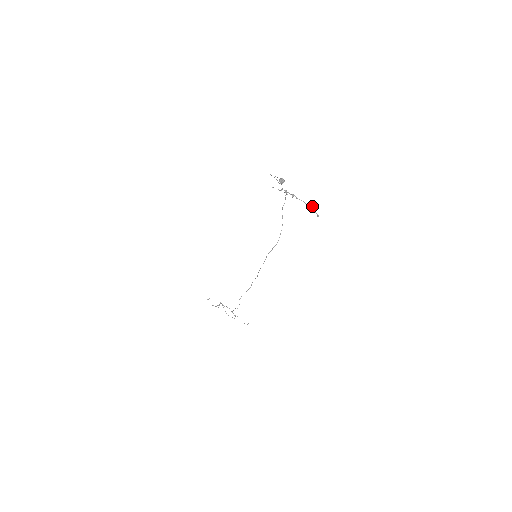
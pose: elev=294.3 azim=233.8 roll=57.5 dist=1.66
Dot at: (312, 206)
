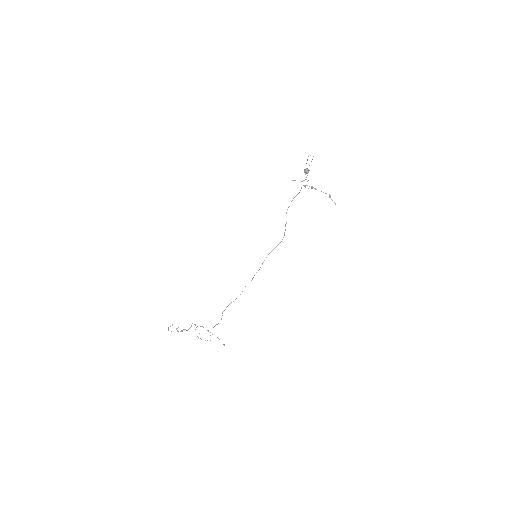
Dot at: occluded
